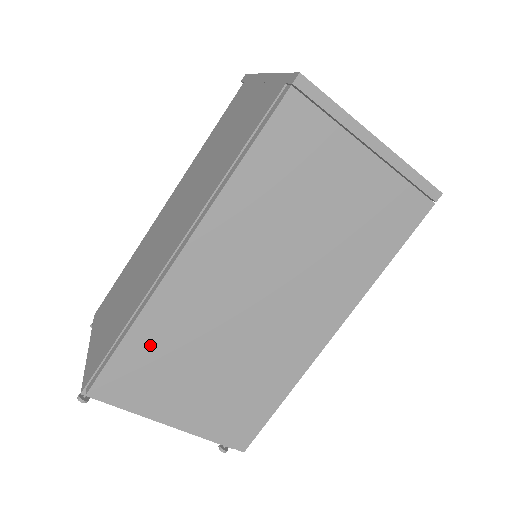
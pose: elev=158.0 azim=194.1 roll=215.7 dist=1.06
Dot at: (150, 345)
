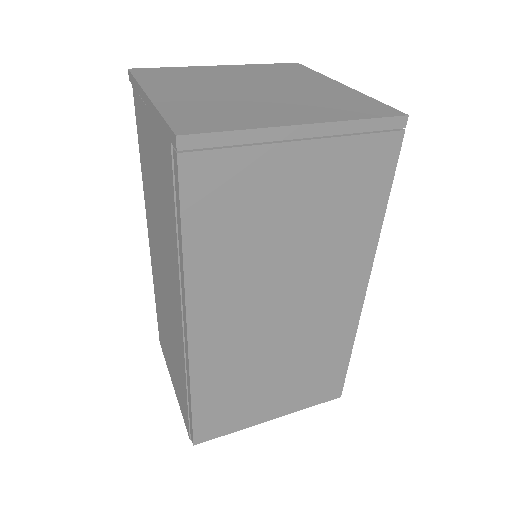
Dot at: (215, 396)
